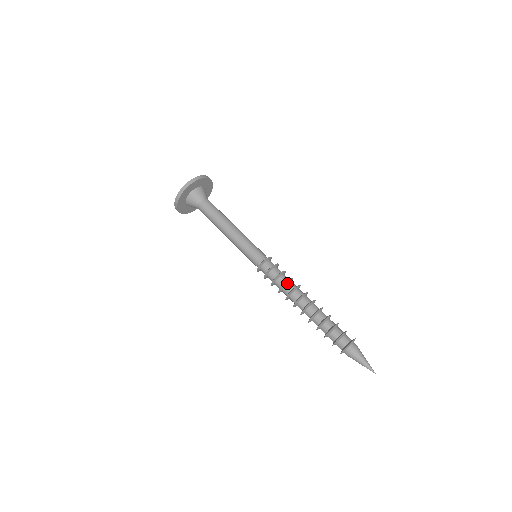
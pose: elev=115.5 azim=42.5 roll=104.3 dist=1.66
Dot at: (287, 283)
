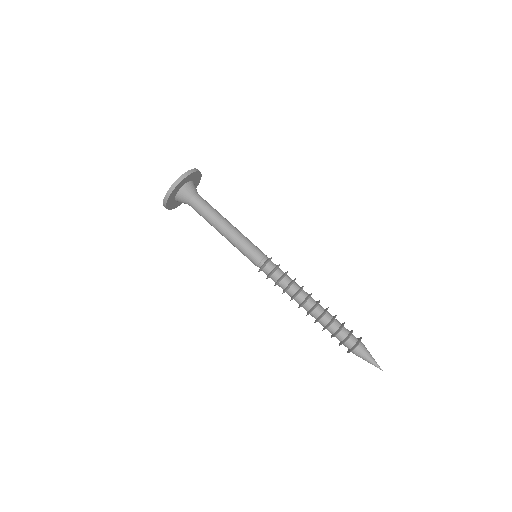
Dot at: (288, 289)
